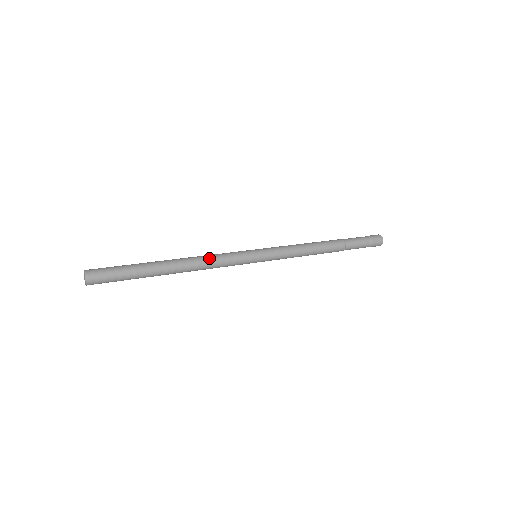
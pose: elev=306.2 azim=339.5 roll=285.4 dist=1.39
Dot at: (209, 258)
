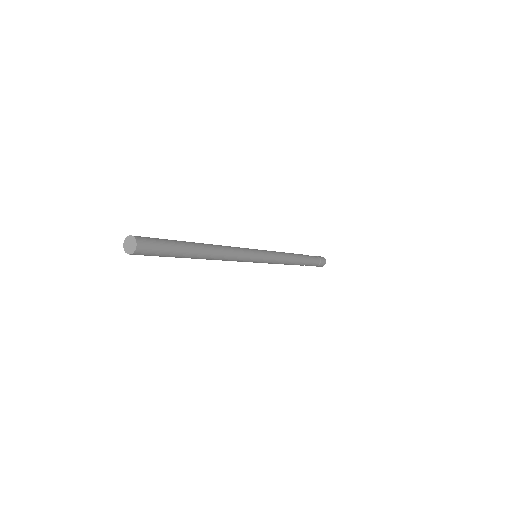
Dot at: (232, 253)
